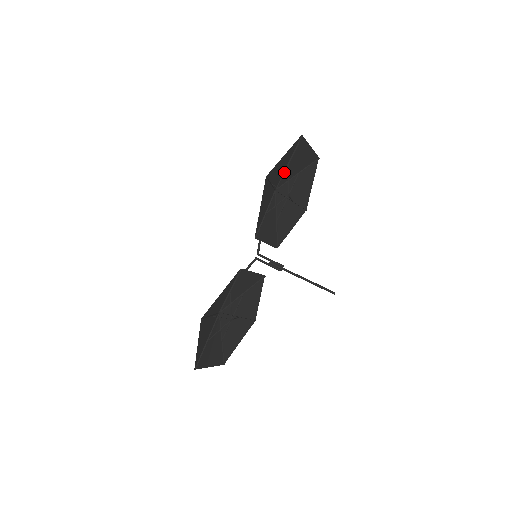
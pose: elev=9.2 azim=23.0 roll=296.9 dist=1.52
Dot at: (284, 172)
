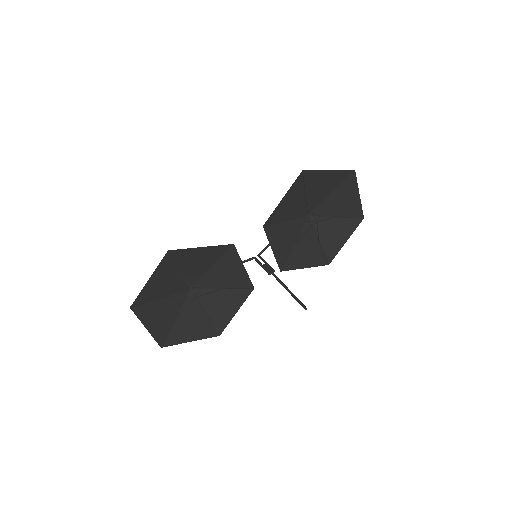
Dot at: (324, 200)
